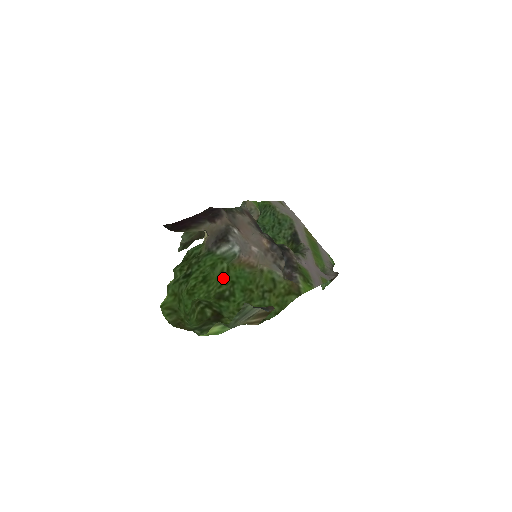
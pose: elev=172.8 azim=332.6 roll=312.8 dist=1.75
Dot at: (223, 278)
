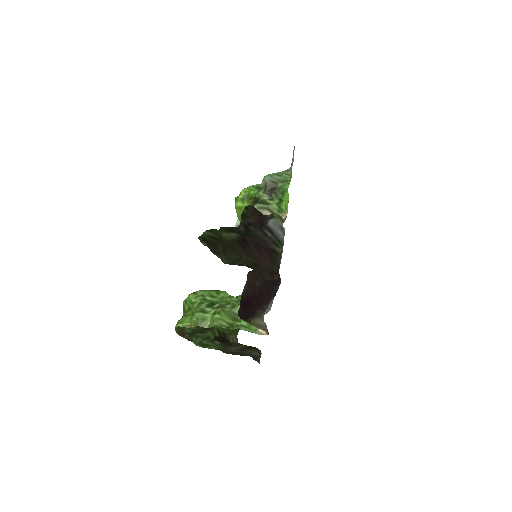
Dot at: occluded
